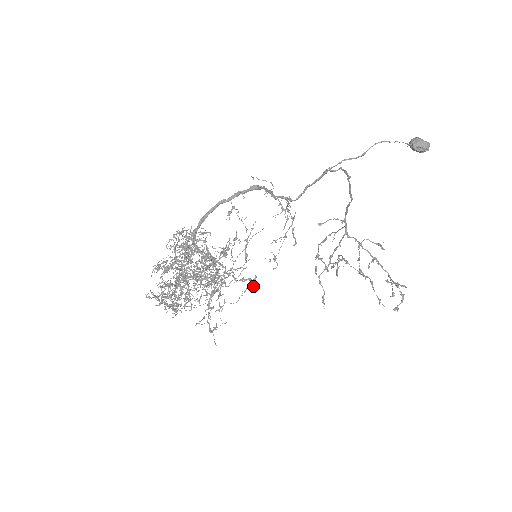
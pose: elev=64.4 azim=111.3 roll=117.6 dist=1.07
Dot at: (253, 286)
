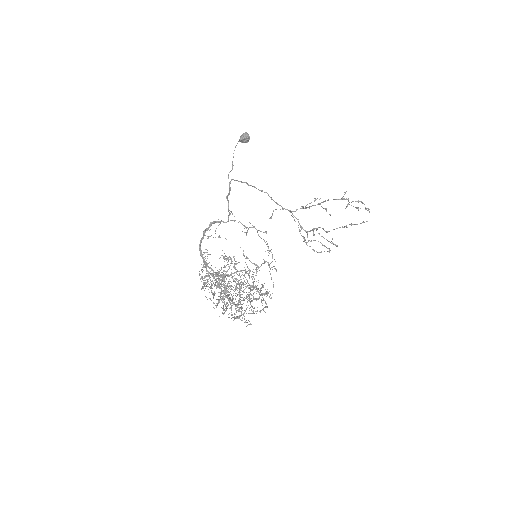
Dot at: (272, 269)
